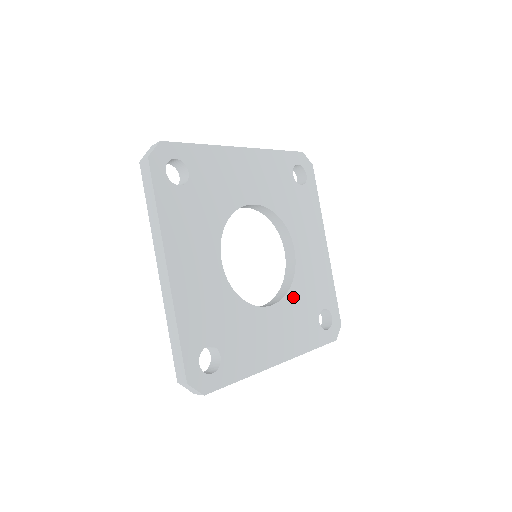
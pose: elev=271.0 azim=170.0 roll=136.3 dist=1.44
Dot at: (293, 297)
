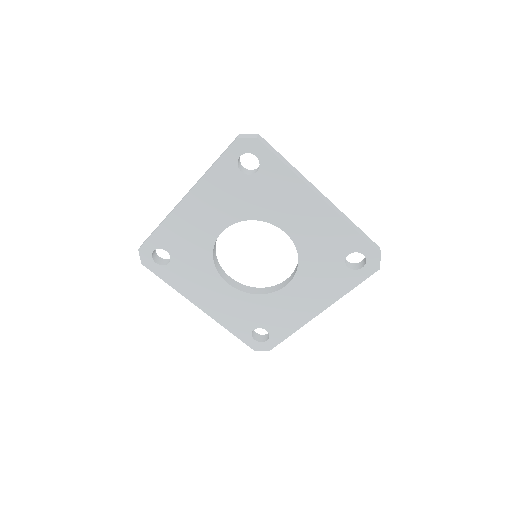
Dot at: (251, 300)
